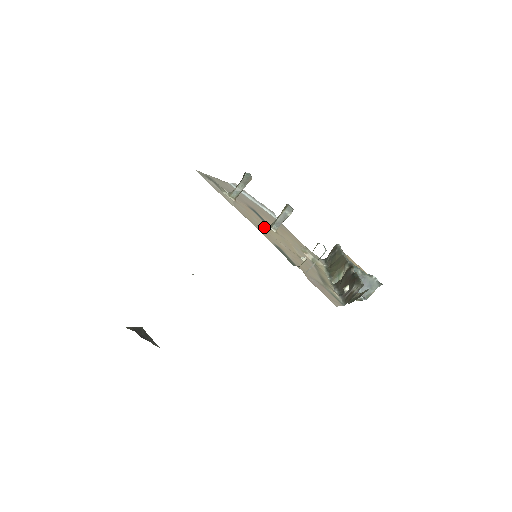
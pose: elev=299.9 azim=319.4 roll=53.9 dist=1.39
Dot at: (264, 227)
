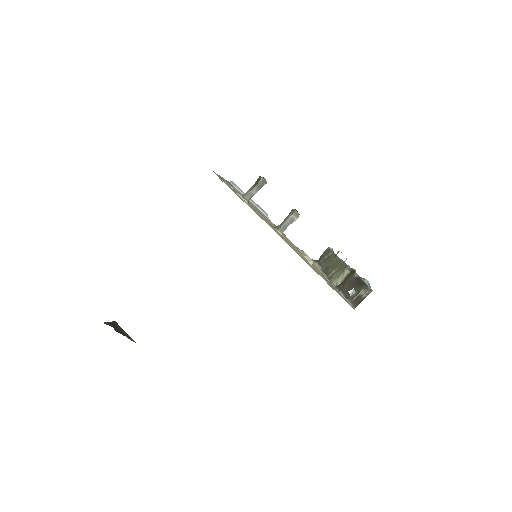
Dot at: (276, 231)
